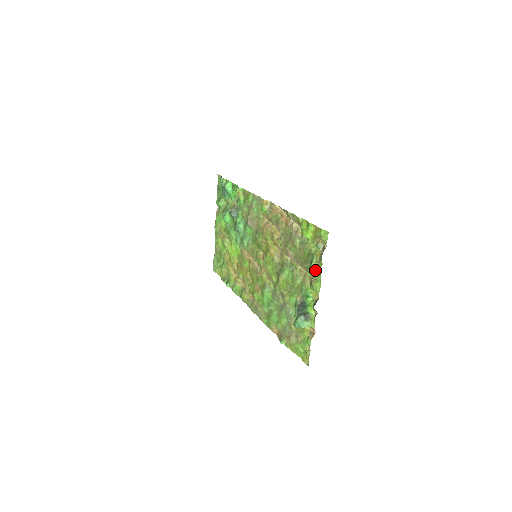
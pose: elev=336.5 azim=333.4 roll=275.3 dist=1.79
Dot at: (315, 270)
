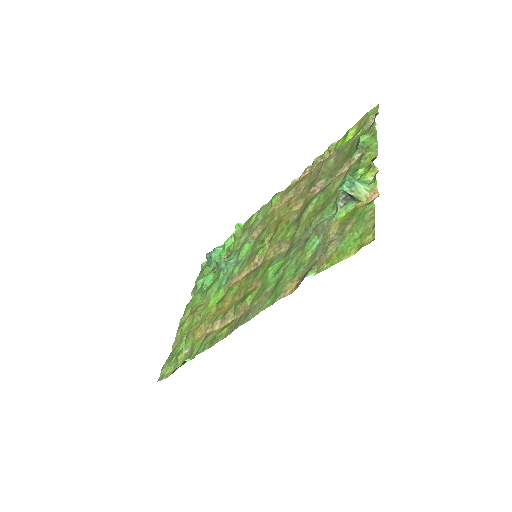
Dot at: (366, 138)
